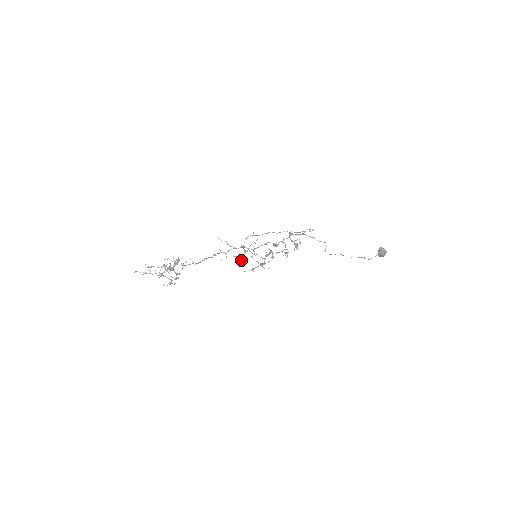
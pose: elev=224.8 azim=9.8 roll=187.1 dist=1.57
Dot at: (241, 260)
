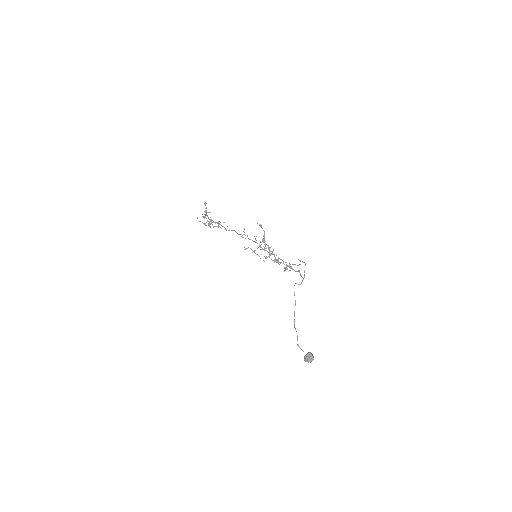
Dot at: occluded
